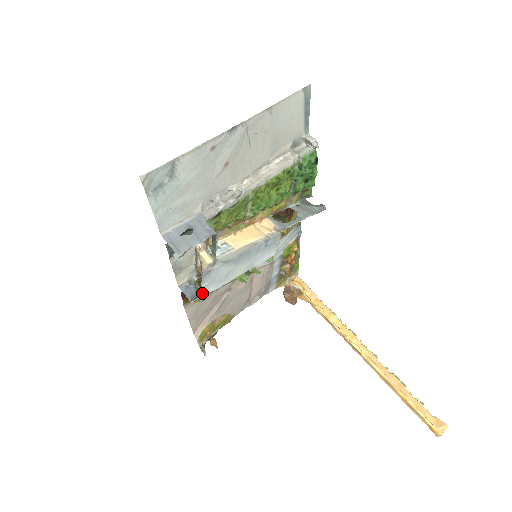
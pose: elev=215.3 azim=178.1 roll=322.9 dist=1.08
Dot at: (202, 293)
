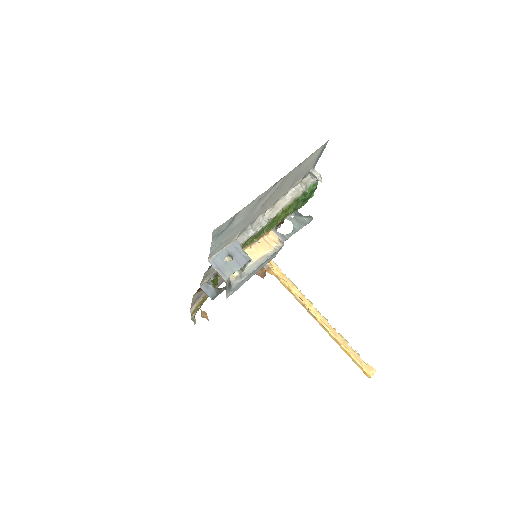
Dot at: (227, 297)
